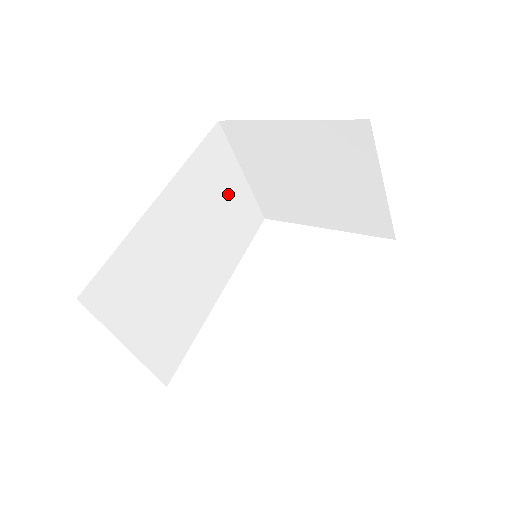
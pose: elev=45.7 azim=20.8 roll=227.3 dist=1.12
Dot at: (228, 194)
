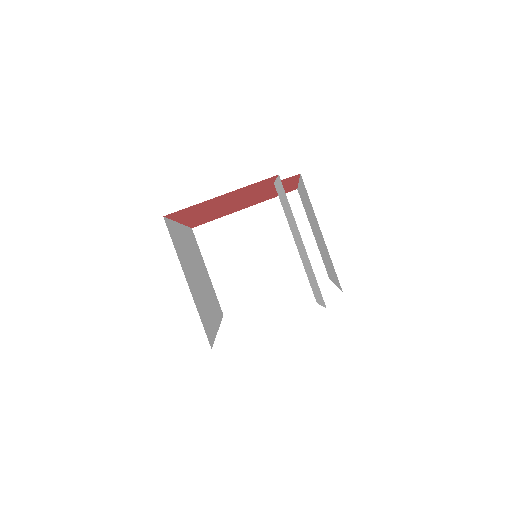
Dot at: (205, 272)
